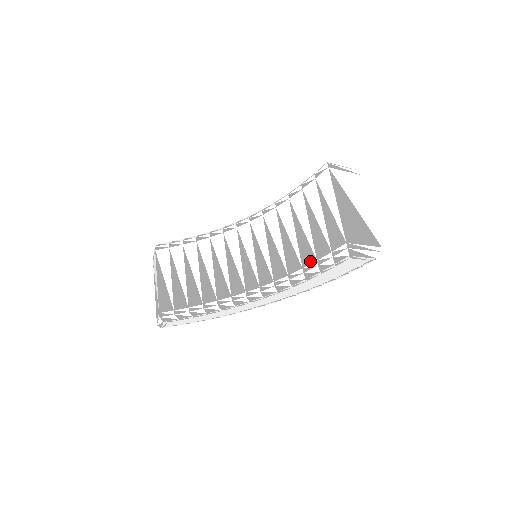
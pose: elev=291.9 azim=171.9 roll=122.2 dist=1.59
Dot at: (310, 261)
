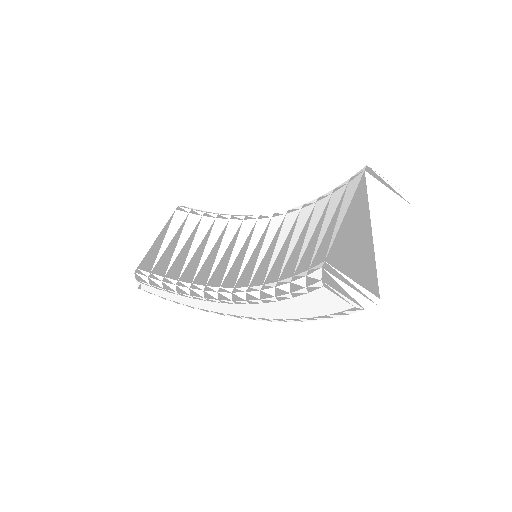
Dot at: (288, 275)
